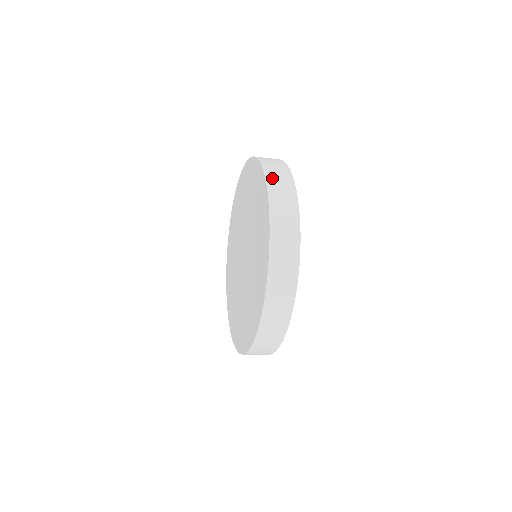
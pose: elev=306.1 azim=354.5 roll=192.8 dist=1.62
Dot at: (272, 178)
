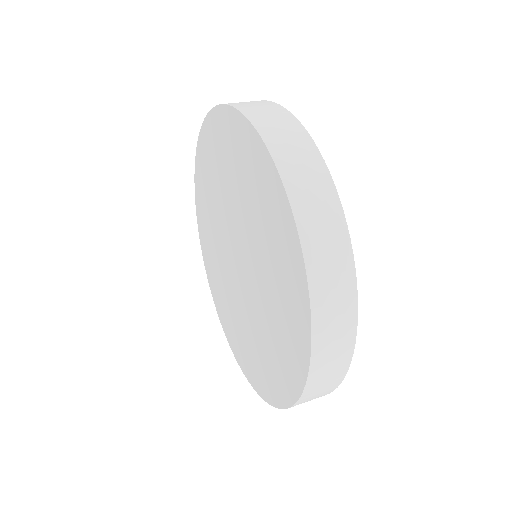
Dot at: (285, 159)
